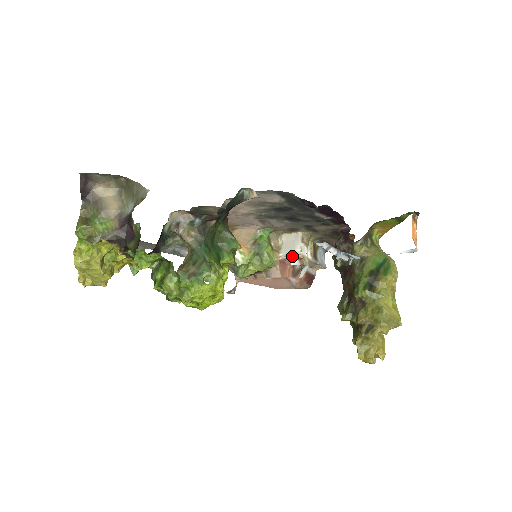
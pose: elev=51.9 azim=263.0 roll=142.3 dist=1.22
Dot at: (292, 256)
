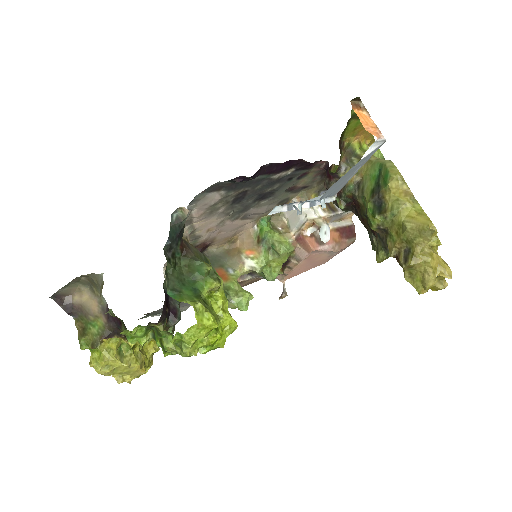
Dot at: (302, 227)
